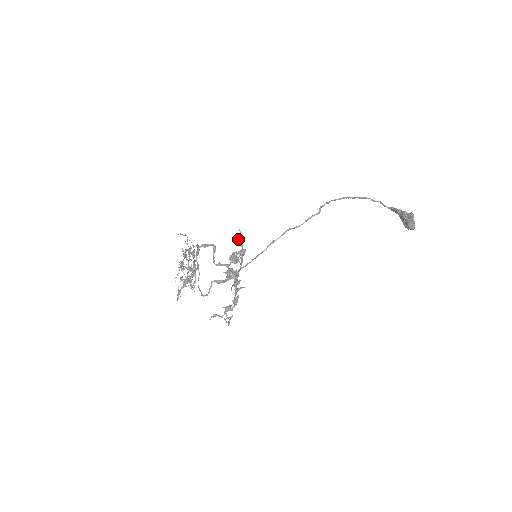
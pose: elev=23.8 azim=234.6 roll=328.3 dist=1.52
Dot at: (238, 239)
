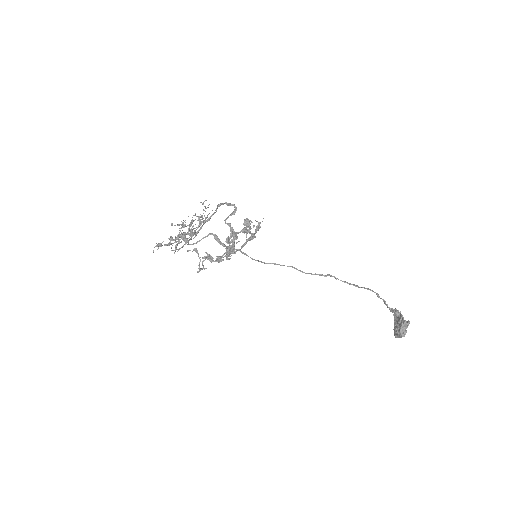
Dot at: (258, 222)
